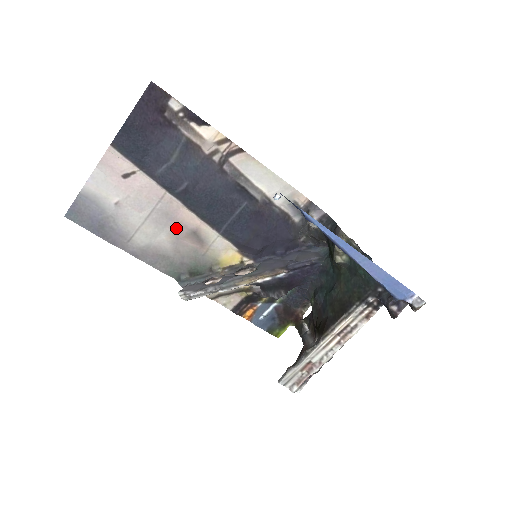
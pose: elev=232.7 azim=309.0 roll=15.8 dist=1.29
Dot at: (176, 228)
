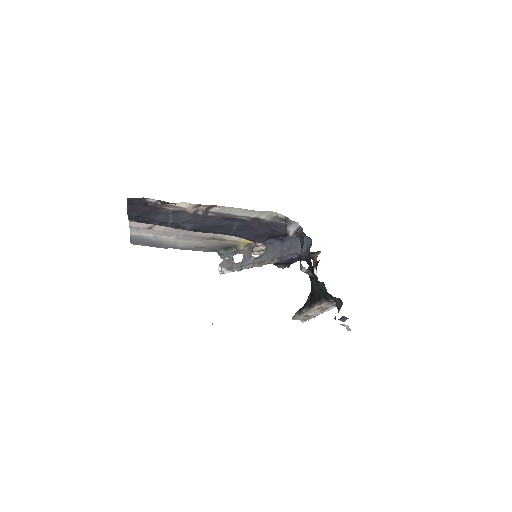
Dot at: (199, 238)
